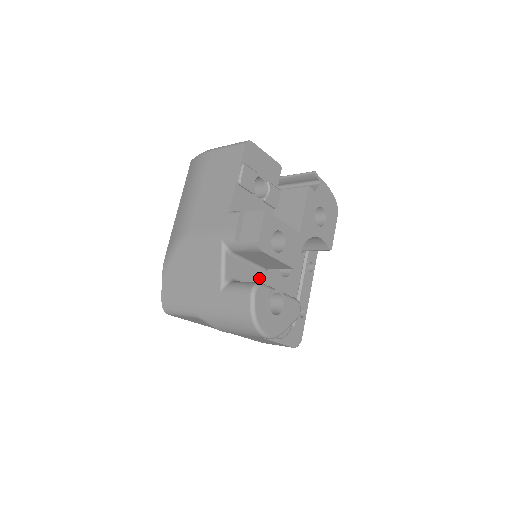
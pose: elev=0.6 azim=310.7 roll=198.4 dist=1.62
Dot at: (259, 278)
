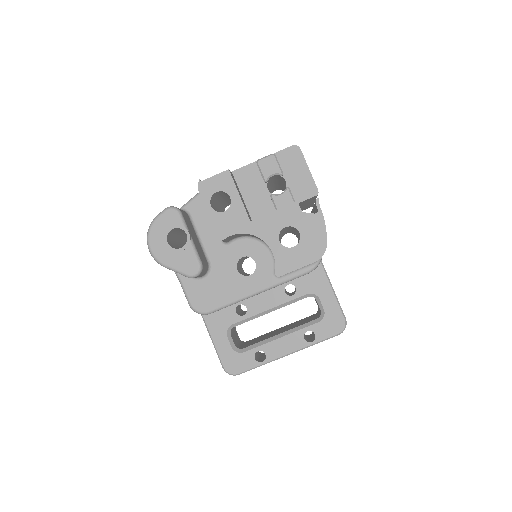
Dot at: (213, 241)
